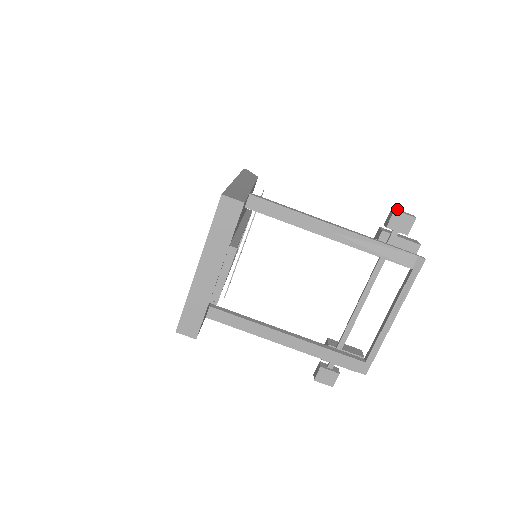
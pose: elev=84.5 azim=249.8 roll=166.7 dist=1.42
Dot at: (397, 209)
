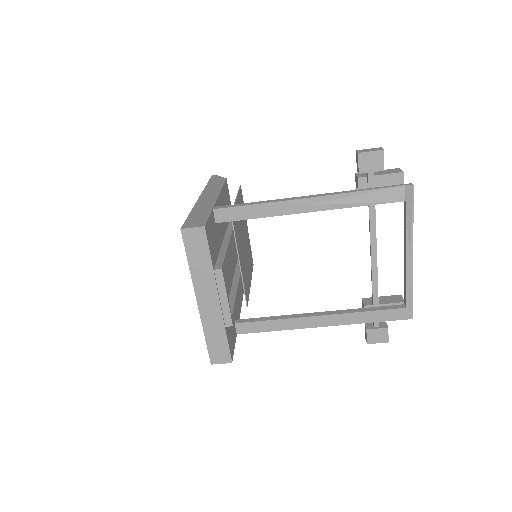
Dot at: (361, 150)
